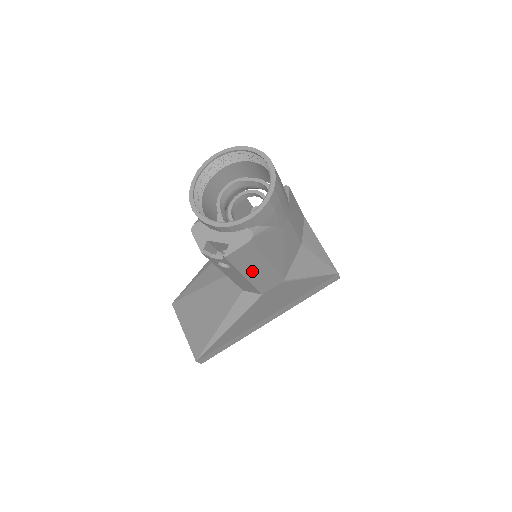
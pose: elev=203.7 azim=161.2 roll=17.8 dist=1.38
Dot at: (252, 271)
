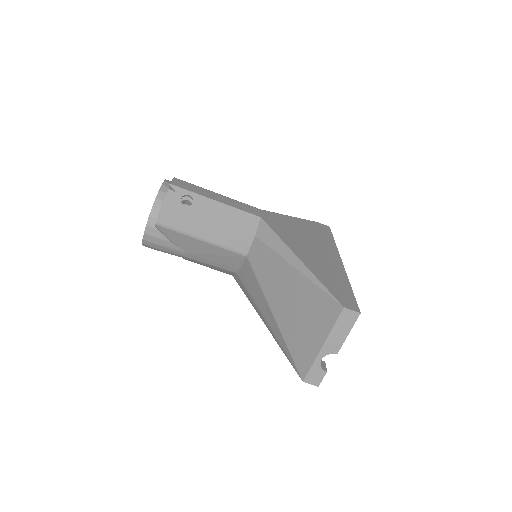
Dot at: (213, 197)
